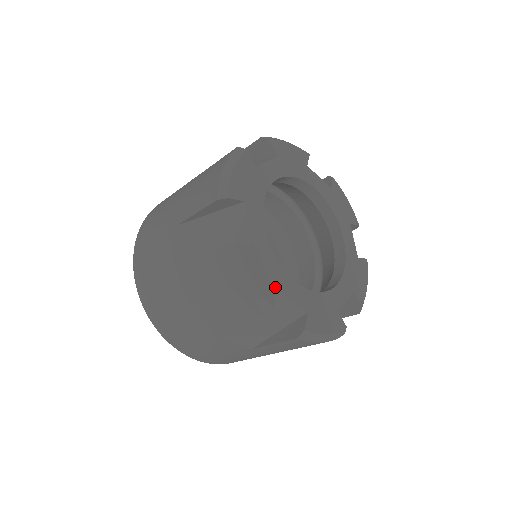
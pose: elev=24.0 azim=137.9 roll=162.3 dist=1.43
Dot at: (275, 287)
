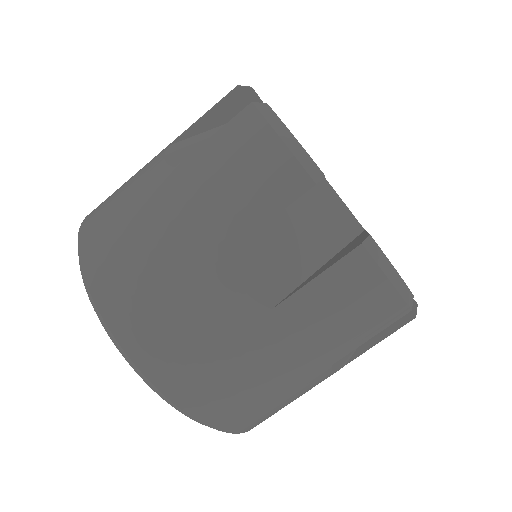
Dot at: occluded
